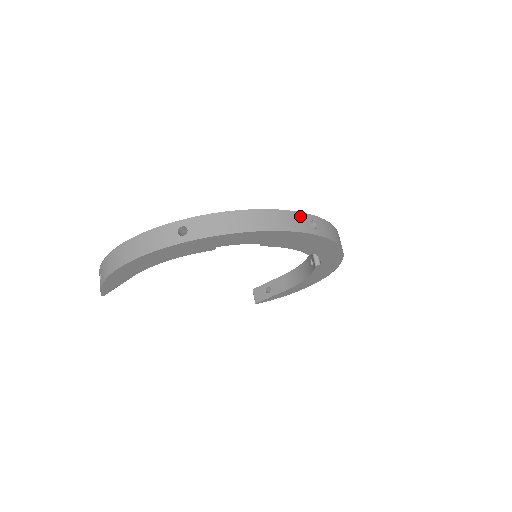
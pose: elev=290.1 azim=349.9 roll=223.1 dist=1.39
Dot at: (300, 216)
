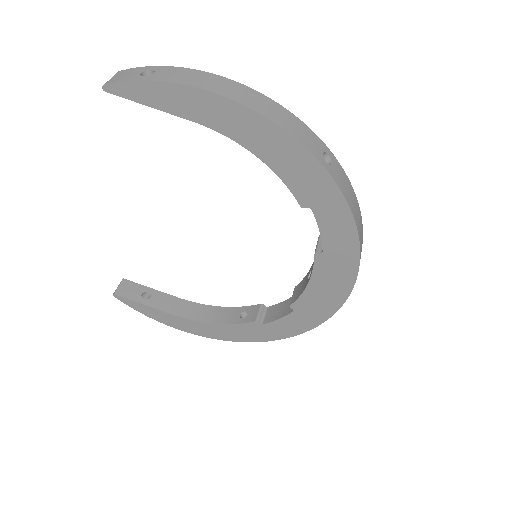
Dot at: occluded
